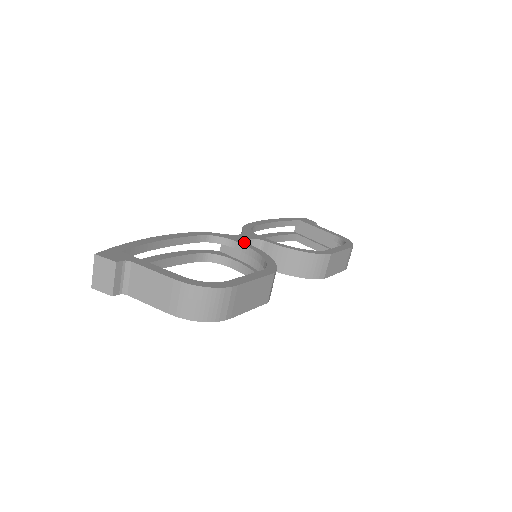
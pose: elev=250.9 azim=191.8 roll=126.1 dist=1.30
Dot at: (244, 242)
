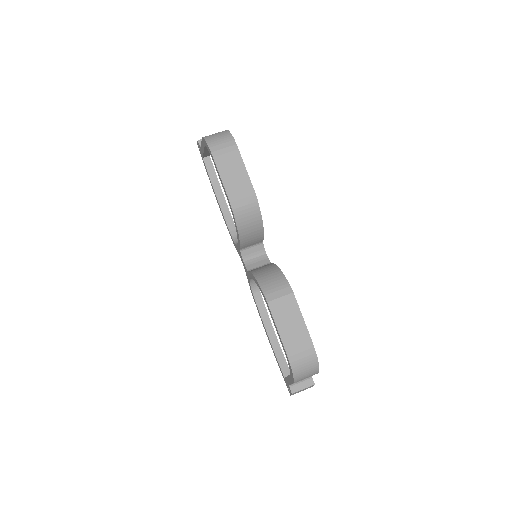
Dot at: (262, 241)
